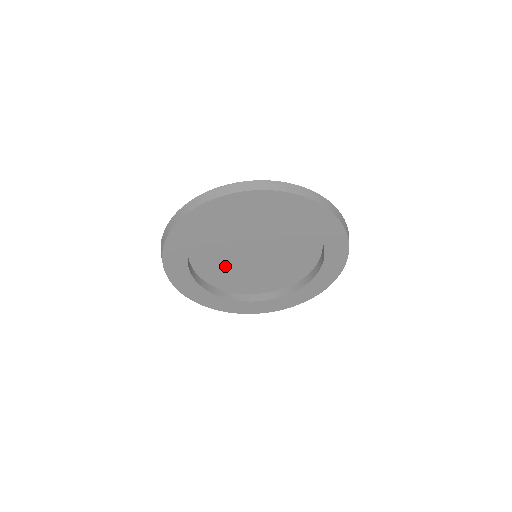
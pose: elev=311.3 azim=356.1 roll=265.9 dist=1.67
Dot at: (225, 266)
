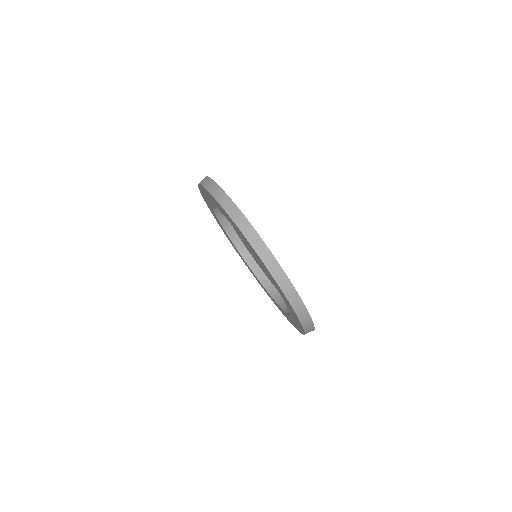
Dot at: occluded
